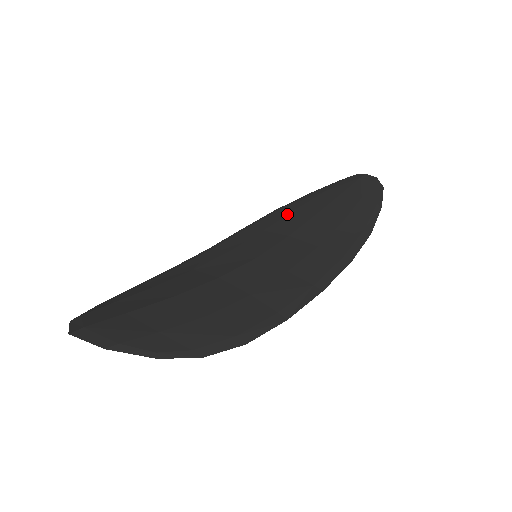
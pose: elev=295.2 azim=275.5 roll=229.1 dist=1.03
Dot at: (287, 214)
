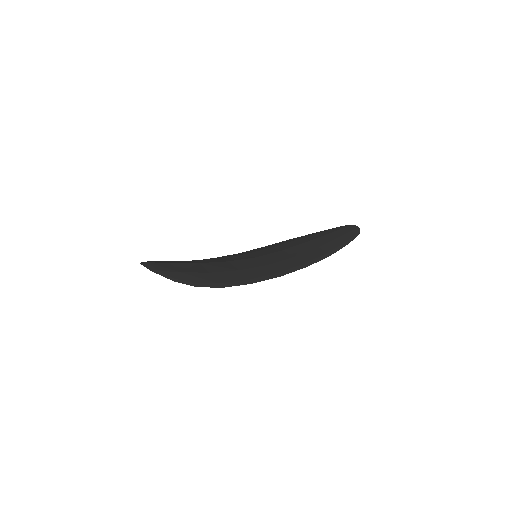
Dot at: (292, 241)
